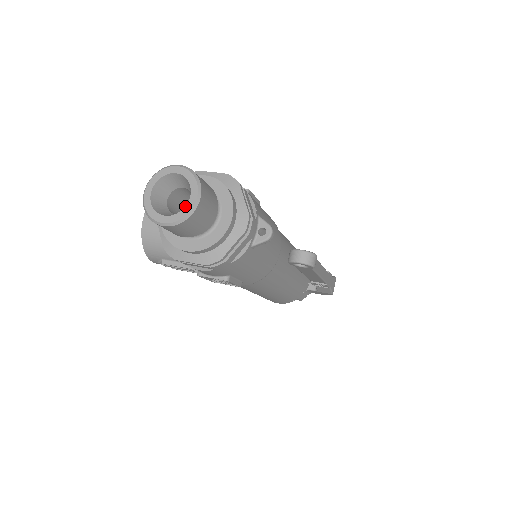
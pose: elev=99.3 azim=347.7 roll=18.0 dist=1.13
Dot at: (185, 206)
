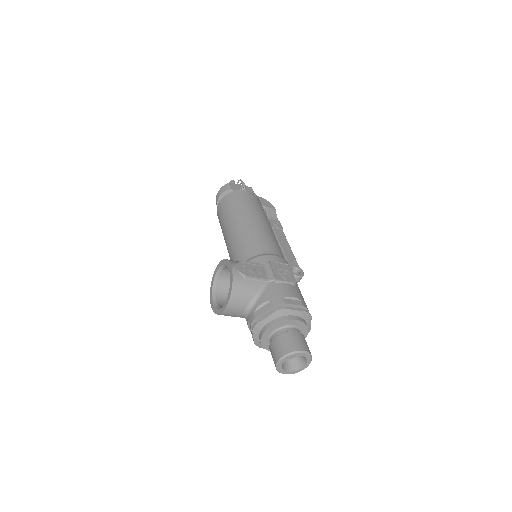
Dot at: (301, 368)
